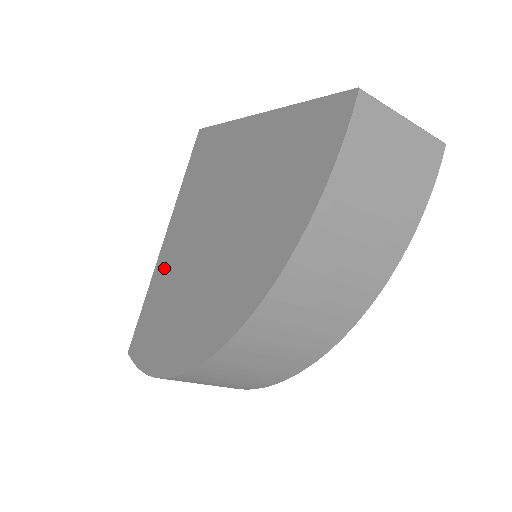
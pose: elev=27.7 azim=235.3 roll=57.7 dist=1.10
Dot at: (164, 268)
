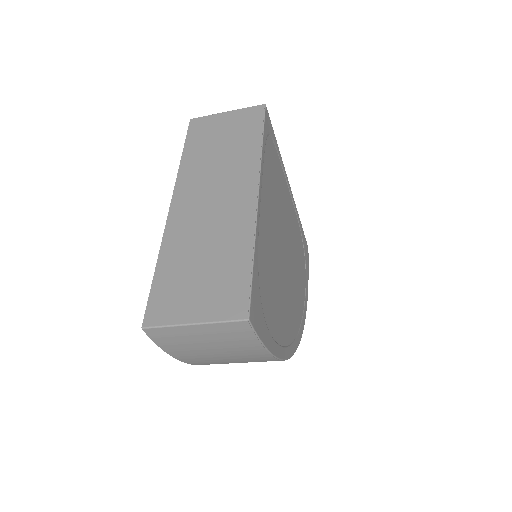
Dot at: occluded
